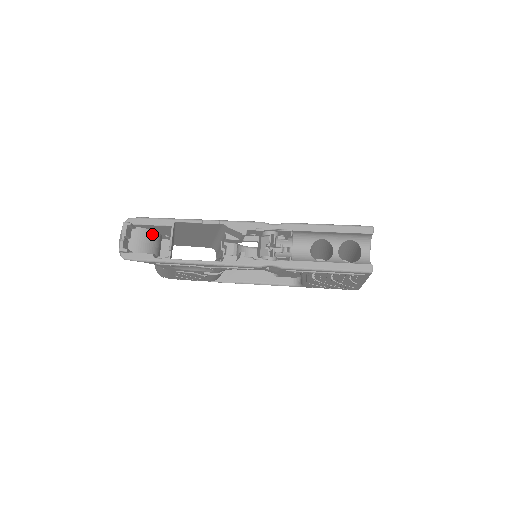
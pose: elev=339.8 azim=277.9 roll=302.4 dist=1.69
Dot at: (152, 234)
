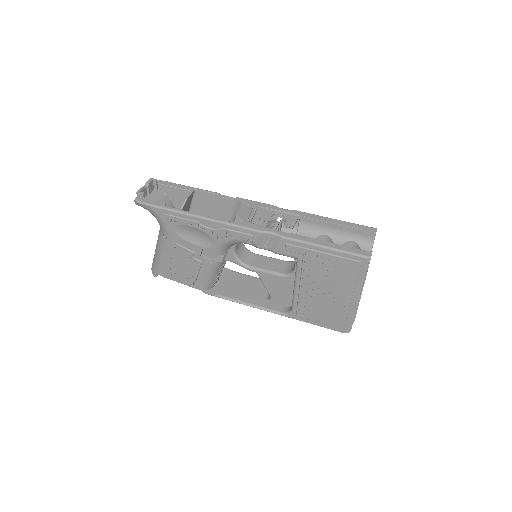
Dot at: (169, 203)
